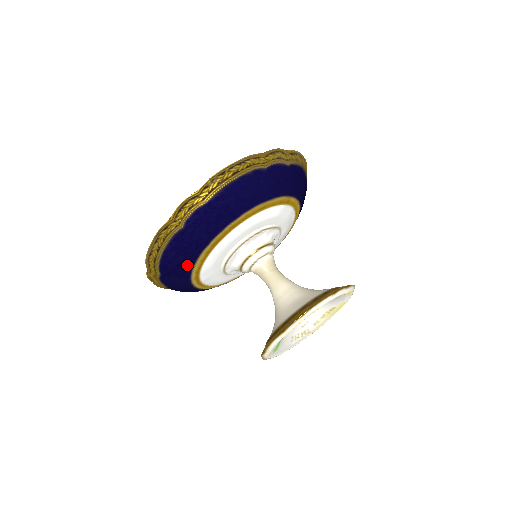
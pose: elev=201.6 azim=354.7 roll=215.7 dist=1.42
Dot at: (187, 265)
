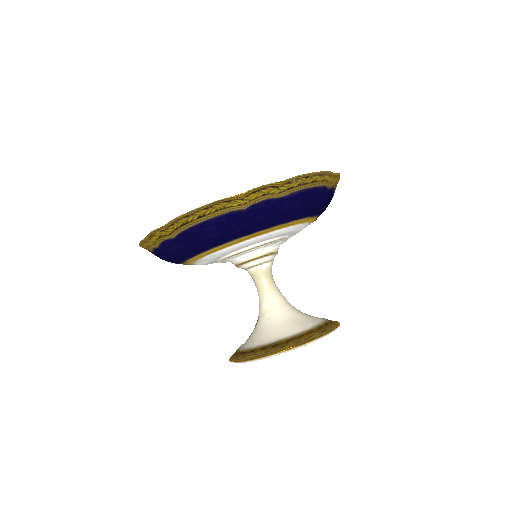
Dot at: (213, 243)
